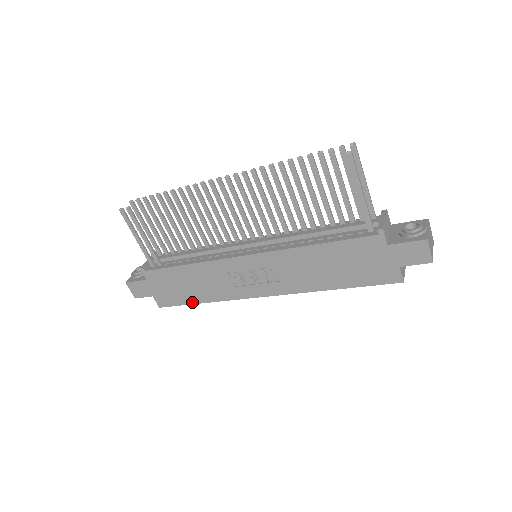
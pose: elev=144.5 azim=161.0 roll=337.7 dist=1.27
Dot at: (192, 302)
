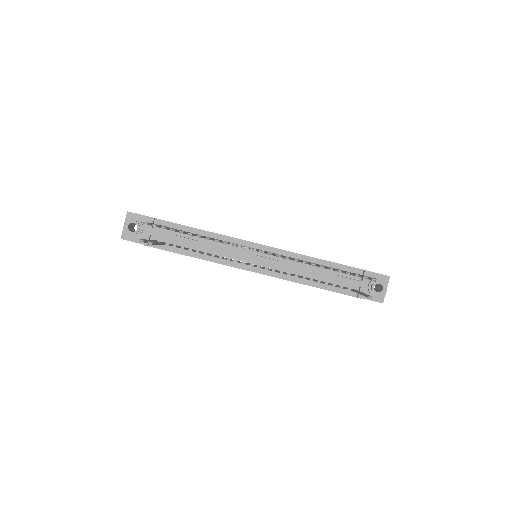
Dot at: occluded
